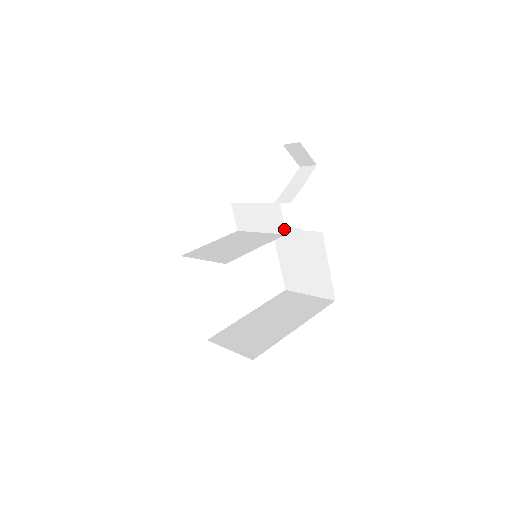
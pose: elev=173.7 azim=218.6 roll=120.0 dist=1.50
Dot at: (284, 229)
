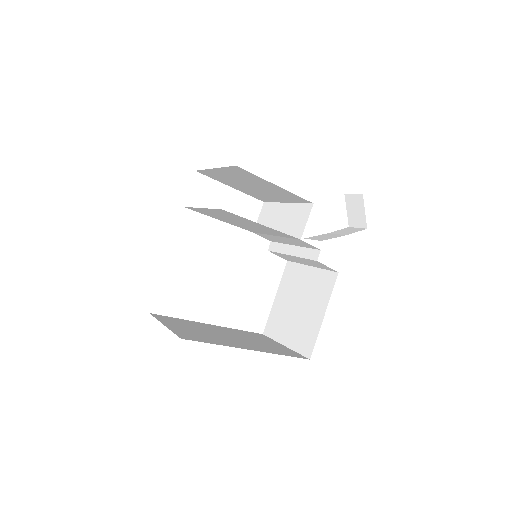
Dot at: (302, 233)
